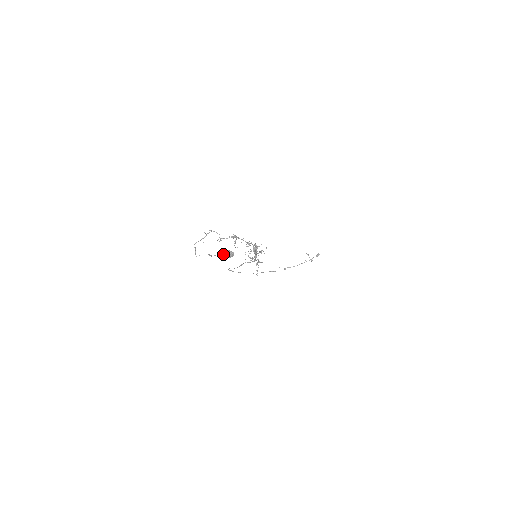
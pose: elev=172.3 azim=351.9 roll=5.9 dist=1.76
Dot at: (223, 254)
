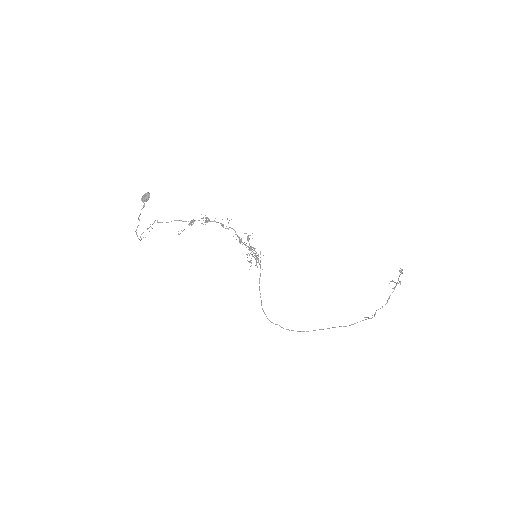
Dot at: occluded
